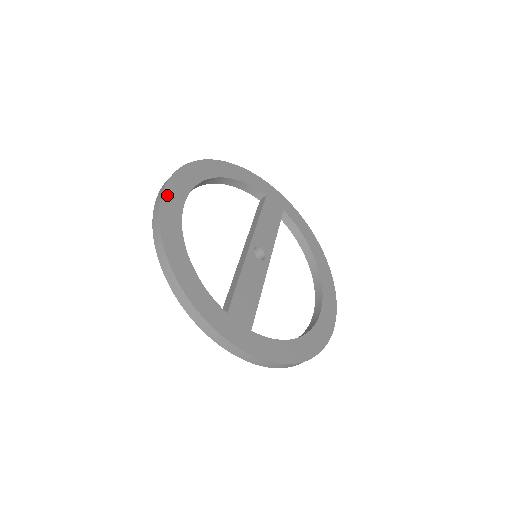
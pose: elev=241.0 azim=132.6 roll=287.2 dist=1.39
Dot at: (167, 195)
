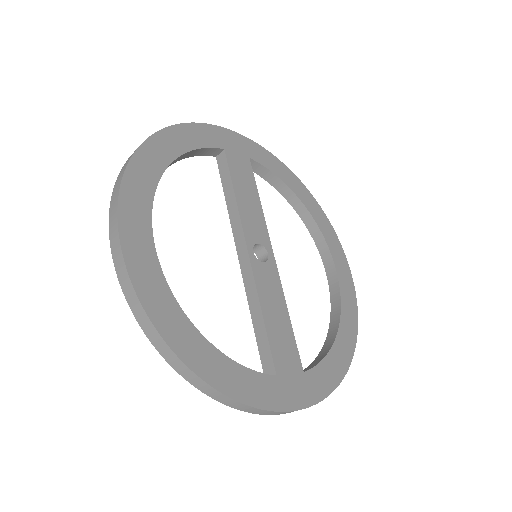
Dot at: (132, 263)
